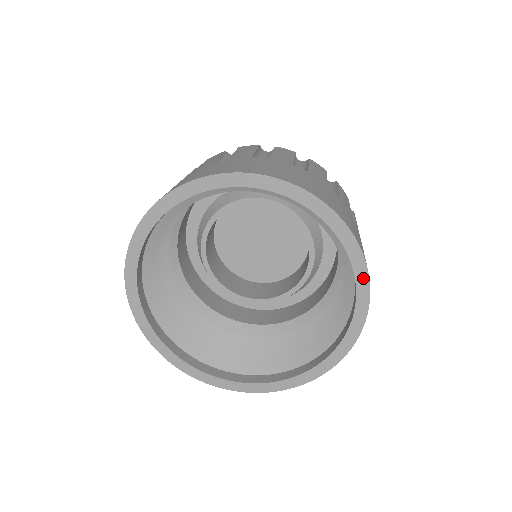
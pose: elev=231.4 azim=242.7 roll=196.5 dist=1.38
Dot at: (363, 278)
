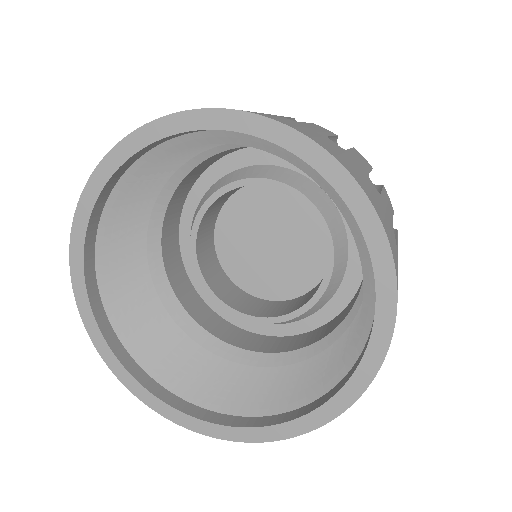
Dot at: (341, 404)
